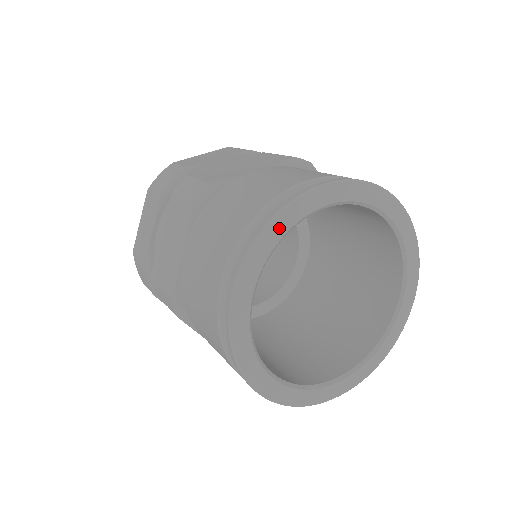
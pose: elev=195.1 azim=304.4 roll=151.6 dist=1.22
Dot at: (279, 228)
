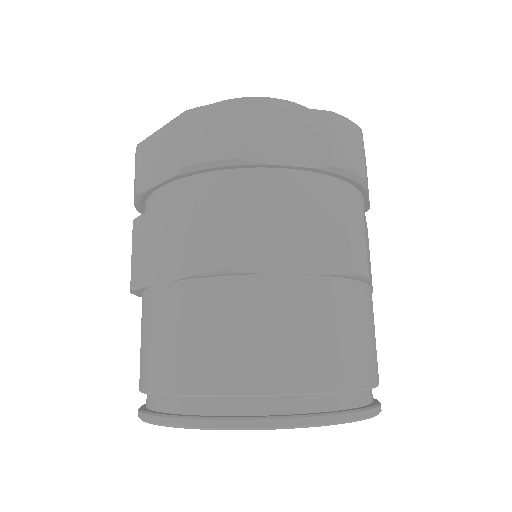
Dot at: occluded
